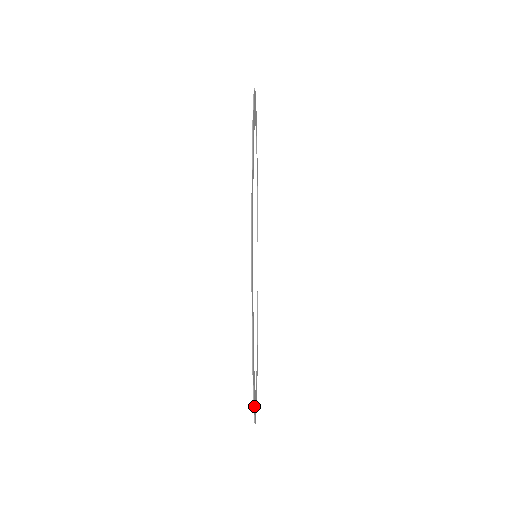
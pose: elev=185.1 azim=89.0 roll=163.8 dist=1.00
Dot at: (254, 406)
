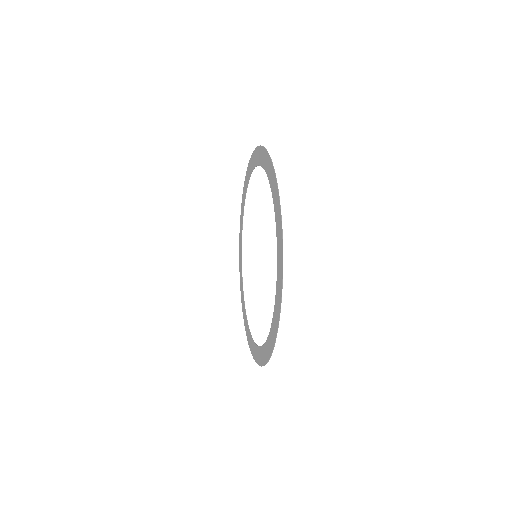
Dot at: (253, 353)
